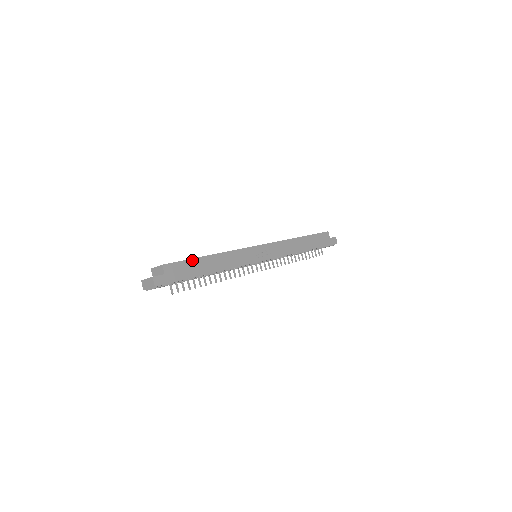
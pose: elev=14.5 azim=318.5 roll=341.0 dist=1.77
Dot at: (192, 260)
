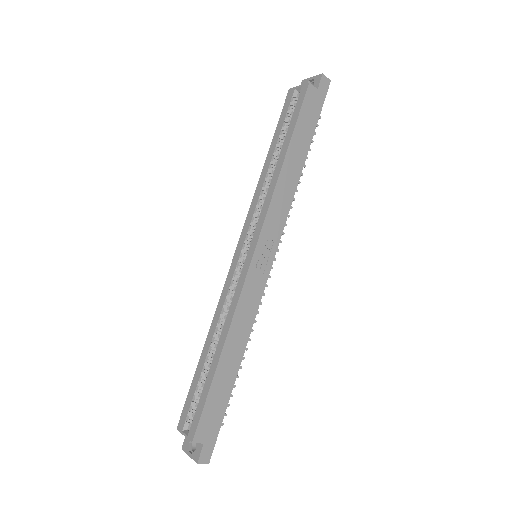
Dot at: (211, 391)
